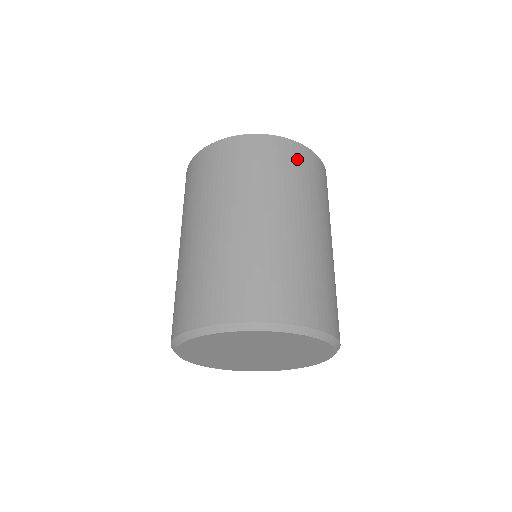
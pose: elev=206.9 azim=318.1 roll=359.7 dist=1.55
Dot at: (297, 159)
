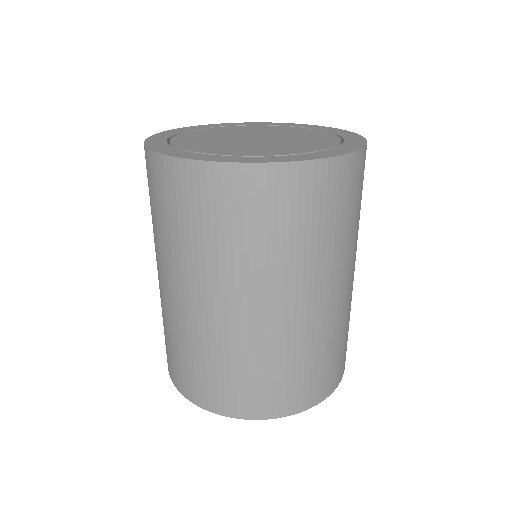
Dot at: (194, 196)
